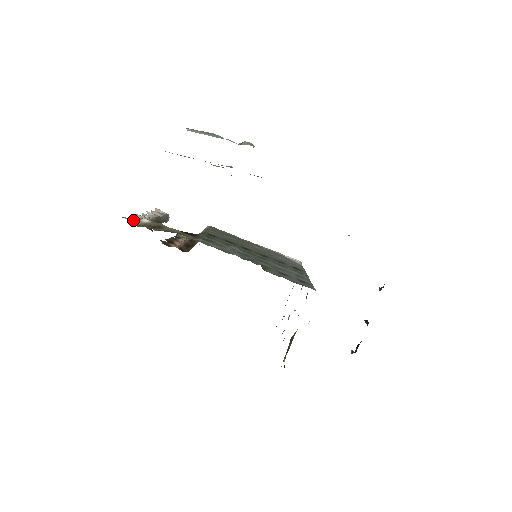
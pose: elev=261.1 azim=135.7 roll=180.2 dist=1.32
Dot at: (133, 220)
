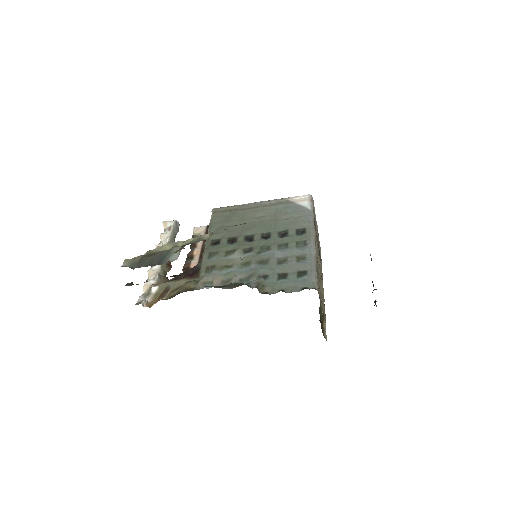
Dot at: (145, 301)
